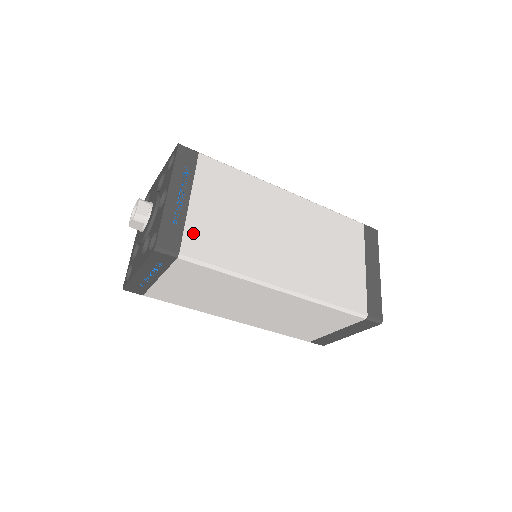
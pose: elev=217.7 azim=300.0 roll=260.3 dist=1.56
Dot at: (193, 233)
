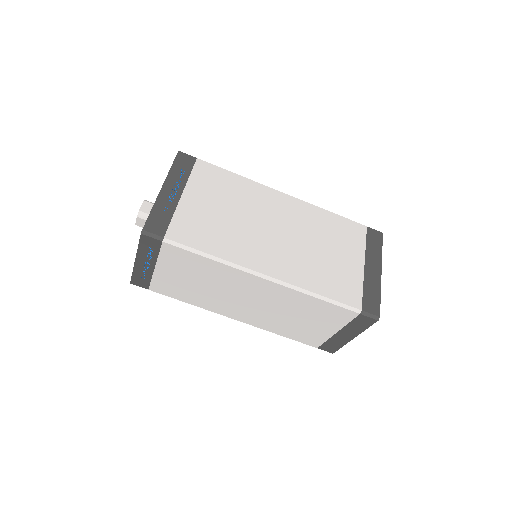
Dot at: (180, 222)
